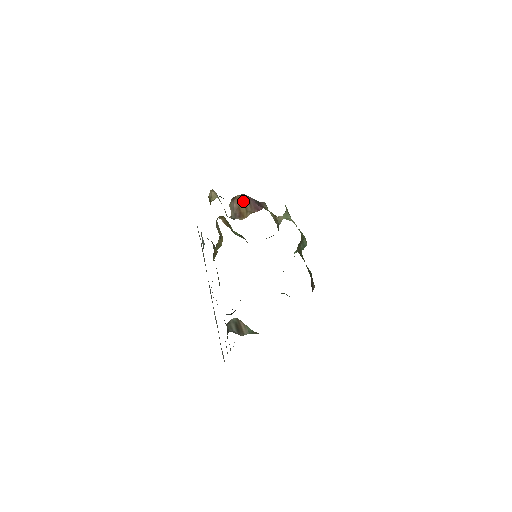
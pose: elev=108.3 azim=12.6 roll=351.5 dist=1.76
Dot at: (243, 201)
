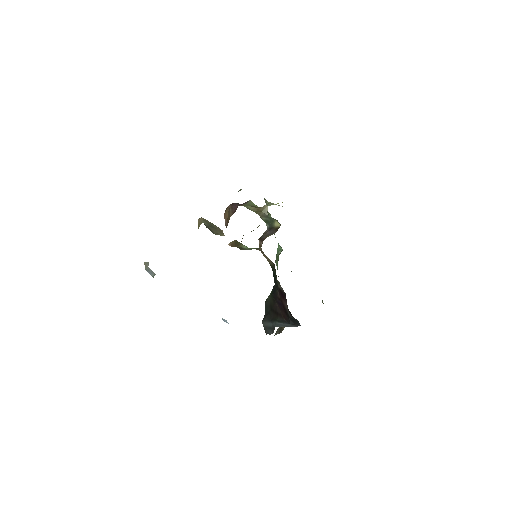
Dot at: (228, 211)
